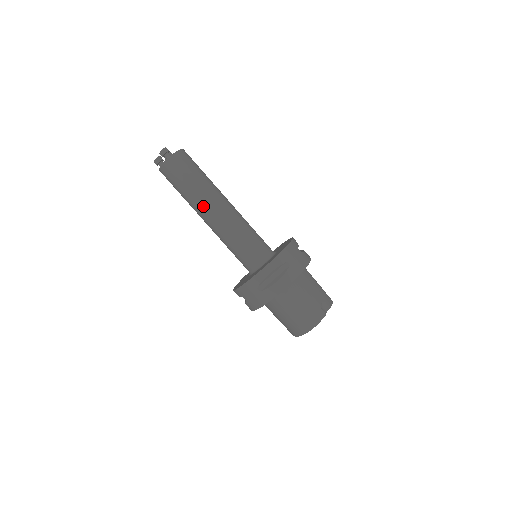
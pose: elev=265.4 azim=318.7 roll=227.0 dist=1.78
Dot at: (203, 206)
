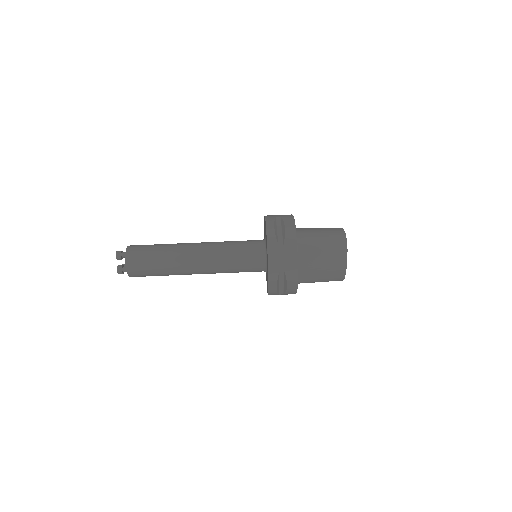
Dot at: (183, 254)
